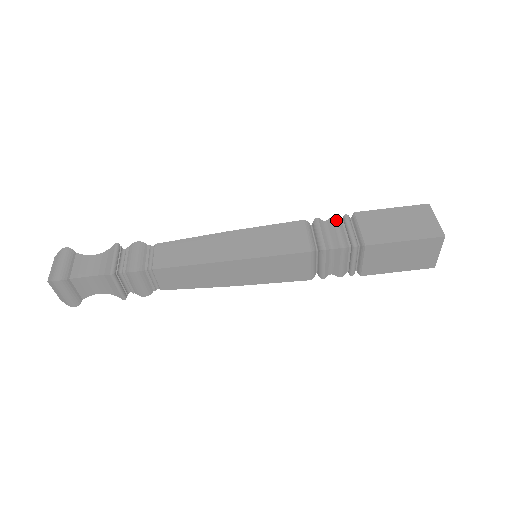
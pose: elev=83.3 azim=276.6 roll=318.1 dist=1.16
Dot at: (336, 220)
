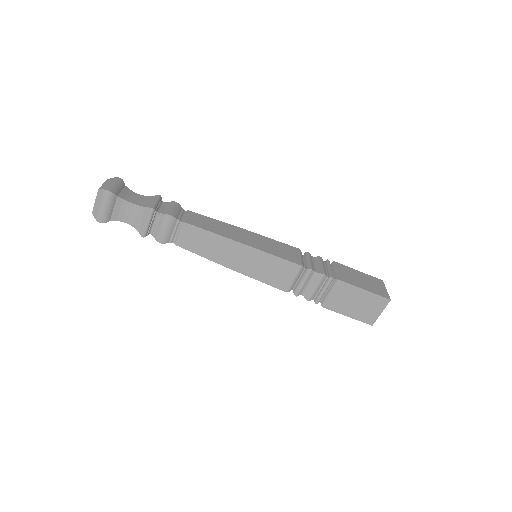
Dot at: (321, 259)
